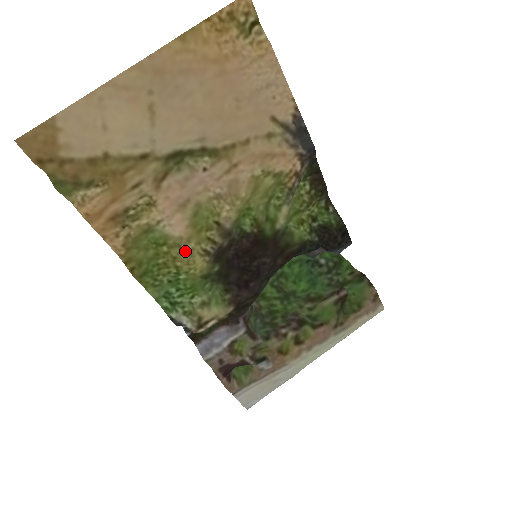
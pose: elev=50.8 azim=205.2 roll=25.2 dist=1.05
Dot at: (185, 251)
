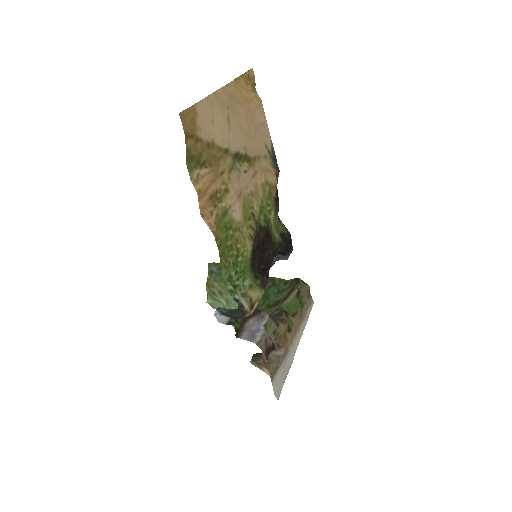
Dot at: (242, 234)
